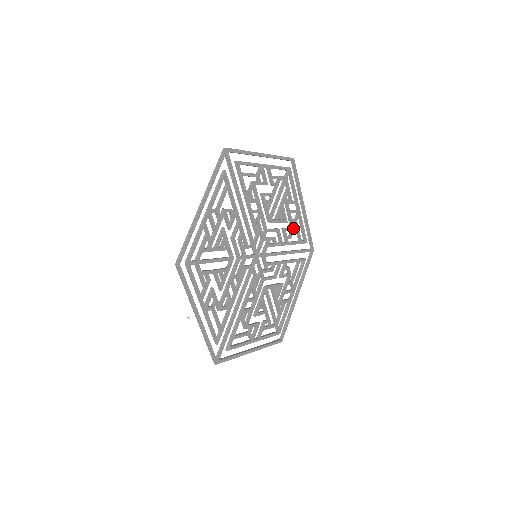
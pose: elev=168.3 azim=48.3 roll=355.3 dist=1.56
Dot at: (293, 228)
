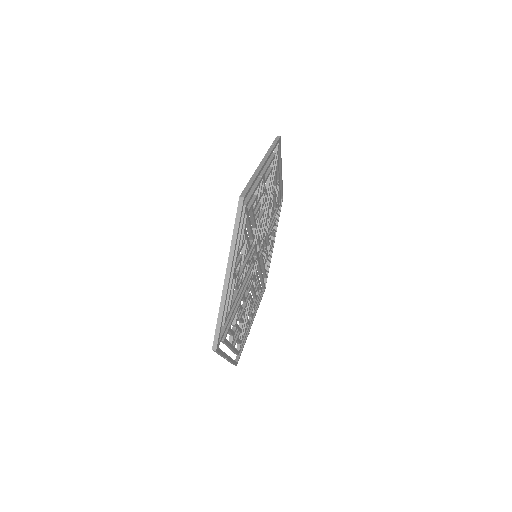
Dot at: (265, 189)
